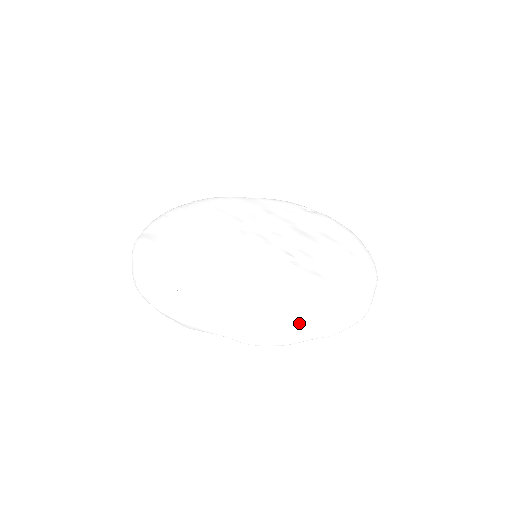
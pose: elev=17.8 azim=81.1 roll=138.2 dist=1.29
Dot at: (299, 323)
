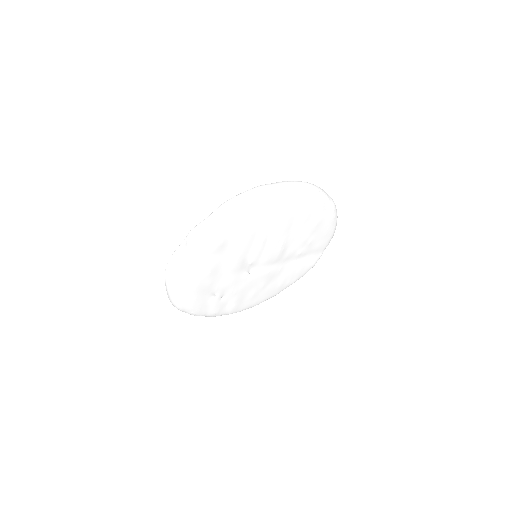
Dot at: occluded
